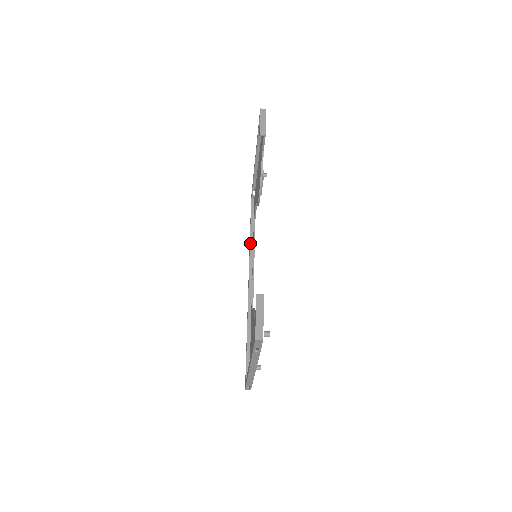
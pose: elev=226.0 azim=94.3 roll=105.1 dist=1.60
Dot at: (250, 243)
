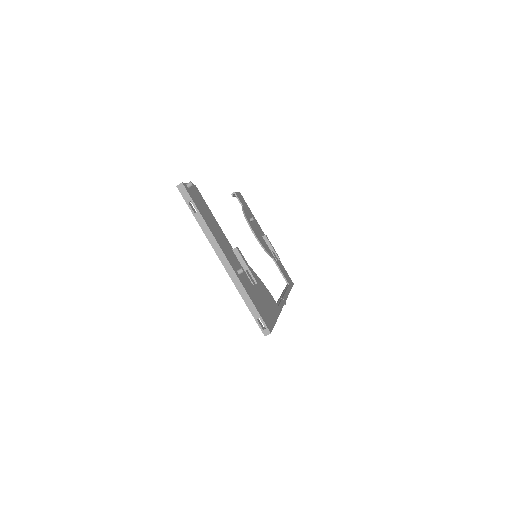
Dot at: (282, 292)
